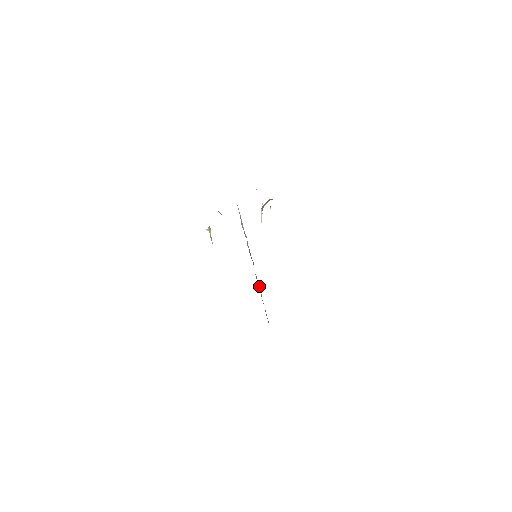
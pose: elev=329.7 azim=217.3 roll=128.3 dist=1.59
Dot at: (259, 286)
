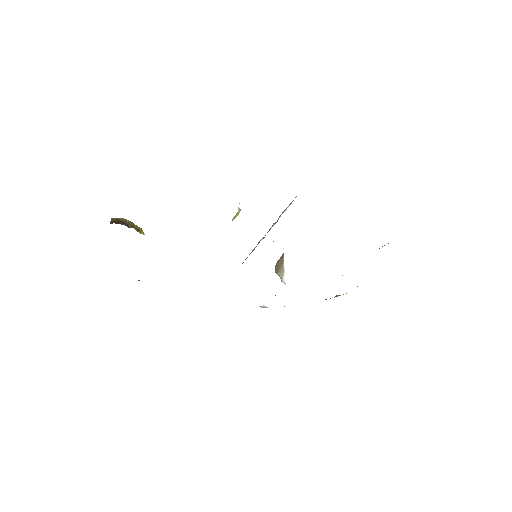
Dot at: occluded
